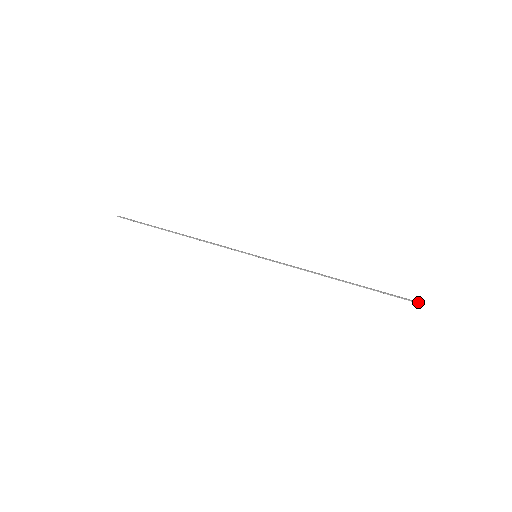
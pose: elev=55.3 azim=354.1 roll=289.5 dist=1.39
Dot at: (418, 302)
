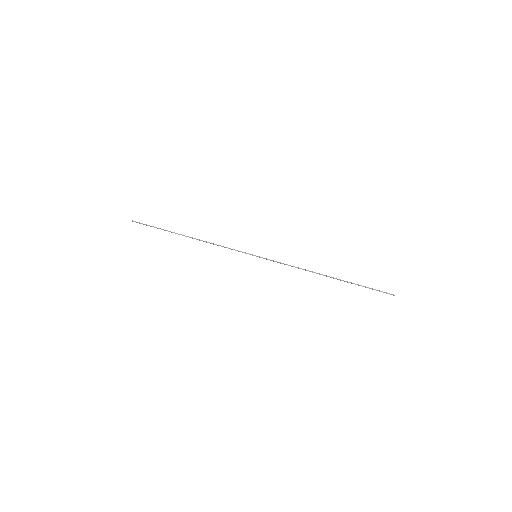
Dot at: occluded
